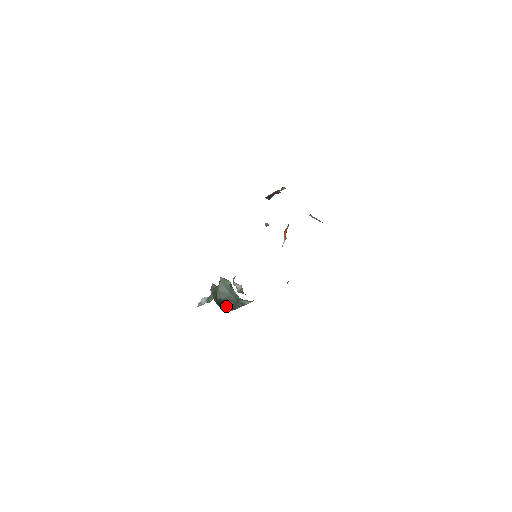
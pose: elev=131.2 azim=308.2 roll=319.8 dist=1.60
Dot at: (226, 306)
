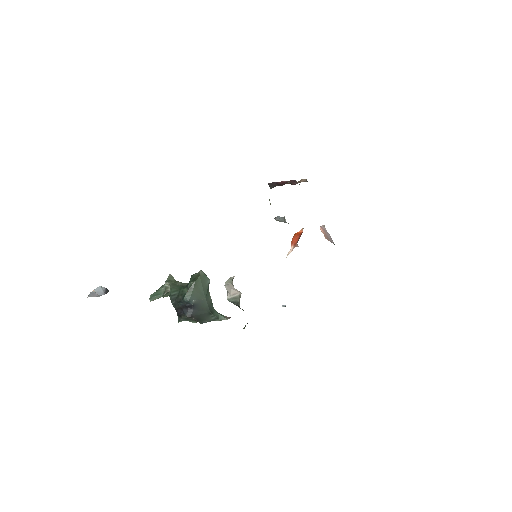
Dot at: (192, 314)
